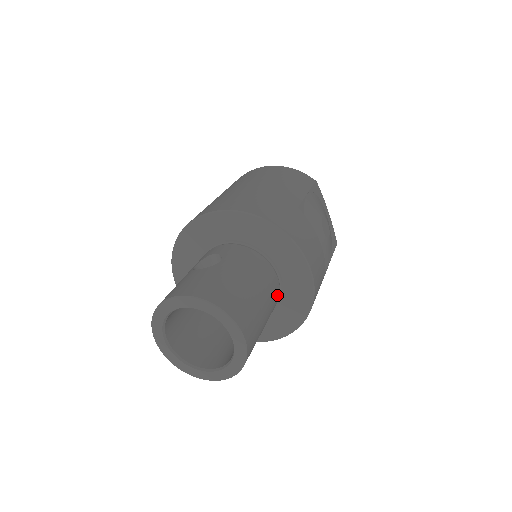
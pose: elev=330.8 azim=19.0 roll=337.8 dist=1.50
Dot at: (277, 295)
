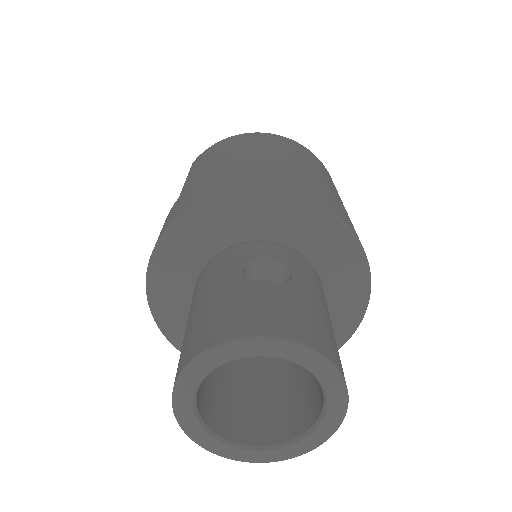
Dot at: occluded
